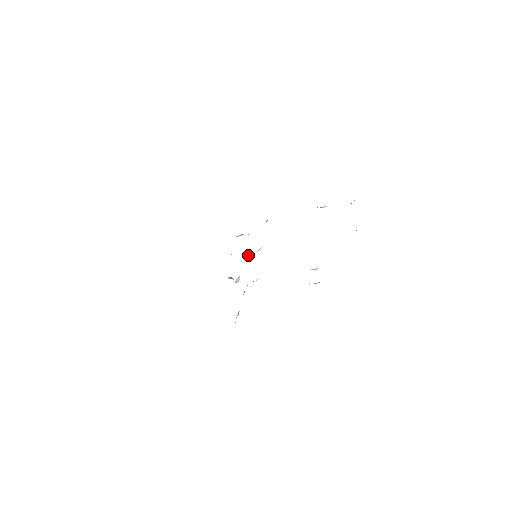
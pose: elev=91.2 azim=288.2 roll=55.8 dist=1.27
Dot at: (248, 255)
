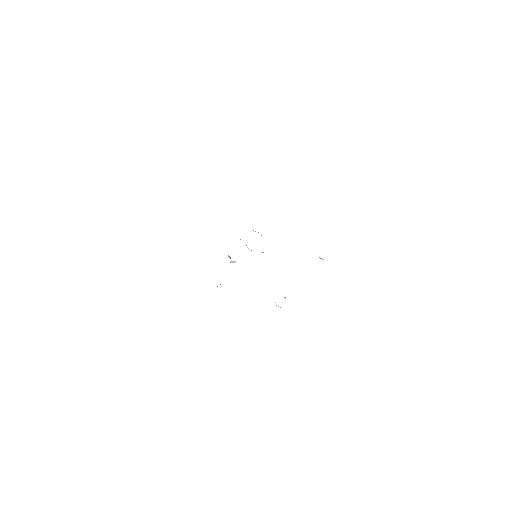
Dot at: (251, 250)
